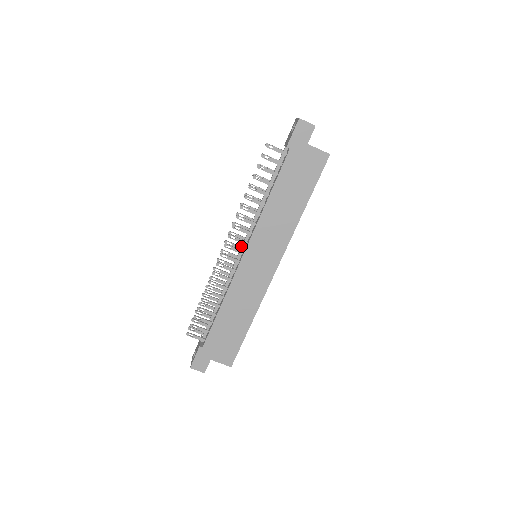
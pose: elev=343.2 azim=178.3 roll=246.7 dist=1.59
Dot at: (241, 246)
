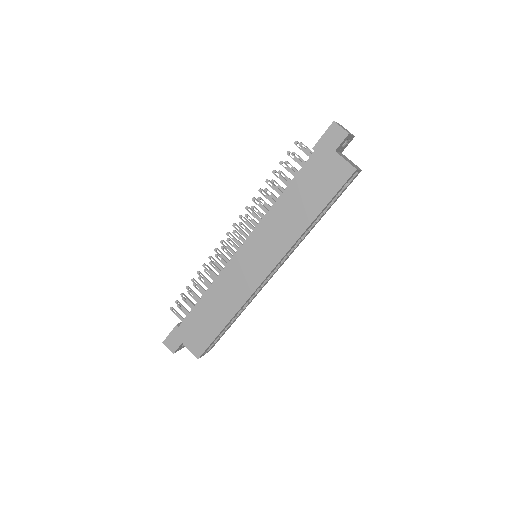
Dot at: (245, 240)
